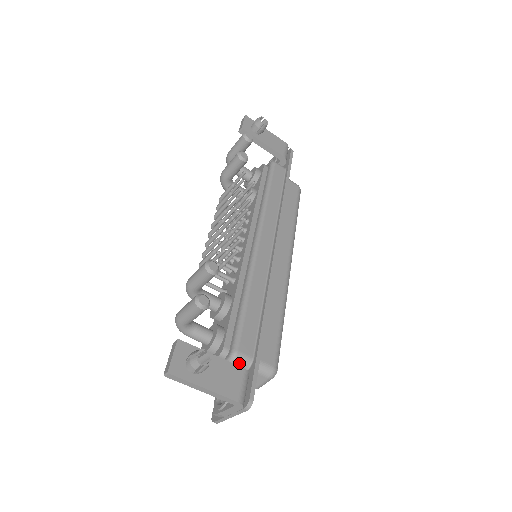
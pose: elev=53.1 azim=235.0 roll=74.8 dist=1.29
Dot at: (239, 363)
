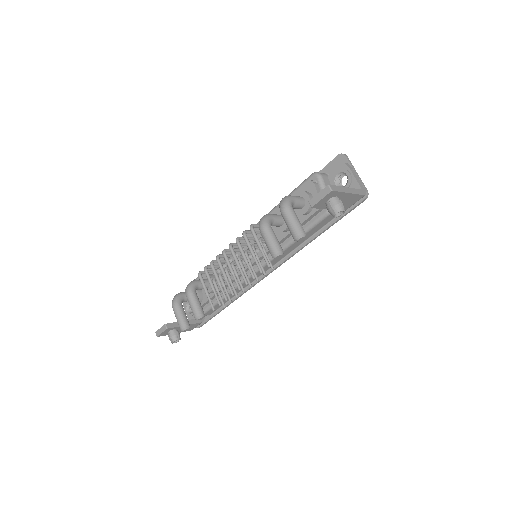
Dot at: occluded
